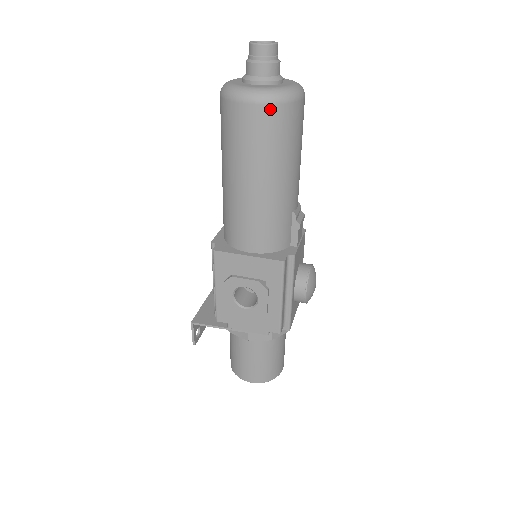
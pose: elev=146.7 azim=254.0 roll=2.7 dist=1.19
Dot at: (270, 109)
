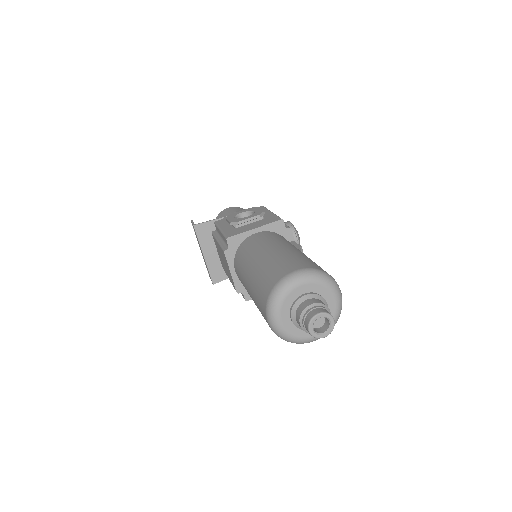
Dot at: occluded
